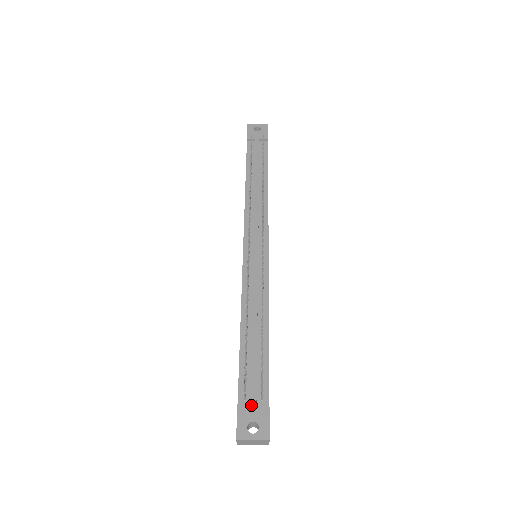
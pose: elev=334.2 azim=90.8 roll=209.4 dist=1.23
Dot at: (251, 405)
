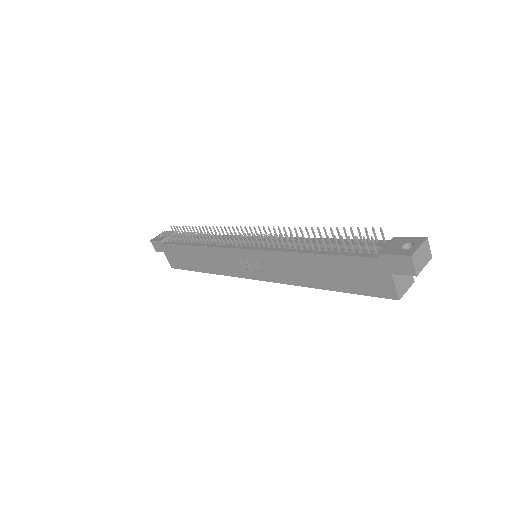
Dot at: (386, 246)
